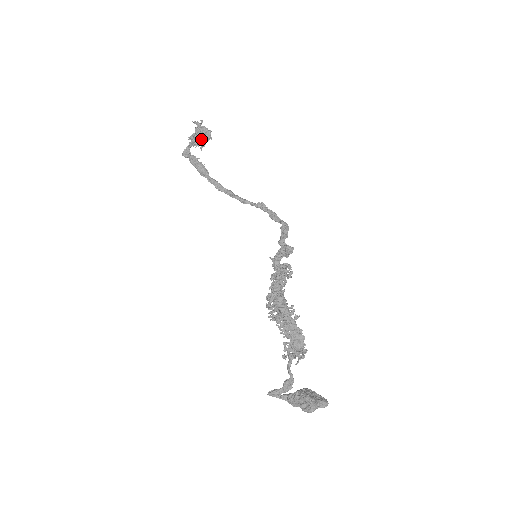
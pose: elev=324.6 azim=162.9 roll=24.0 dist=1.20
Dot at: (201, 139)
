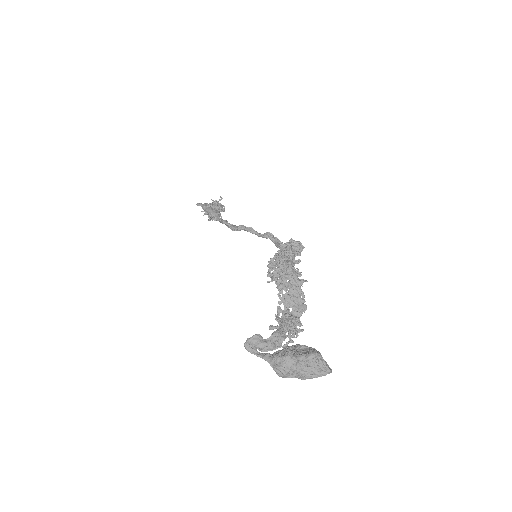
Dot at: (216, 207)
